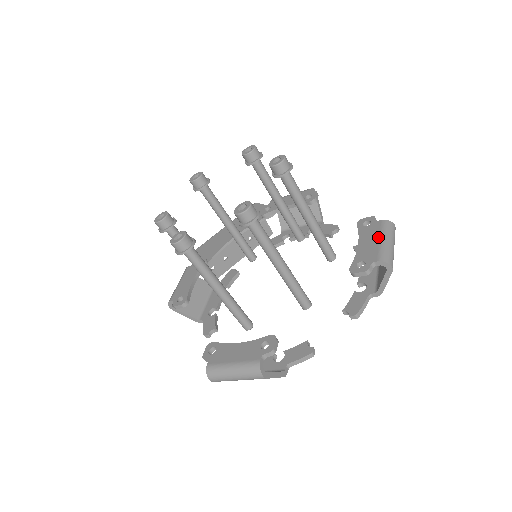
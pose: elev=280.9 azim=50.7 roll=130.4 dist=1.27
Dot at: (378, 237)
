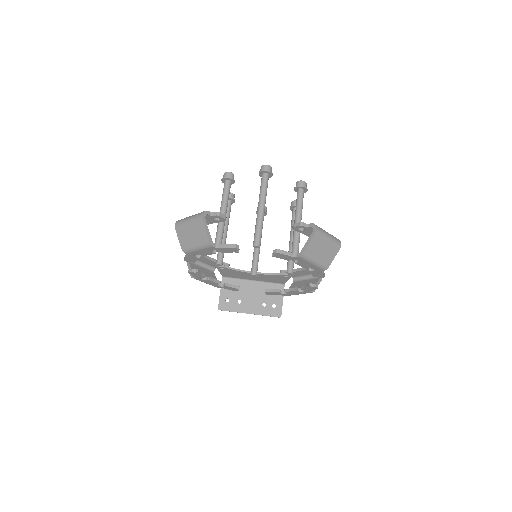
Dot at: occluded
